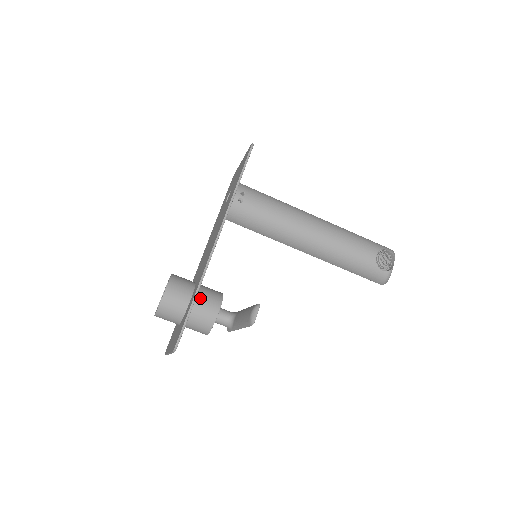
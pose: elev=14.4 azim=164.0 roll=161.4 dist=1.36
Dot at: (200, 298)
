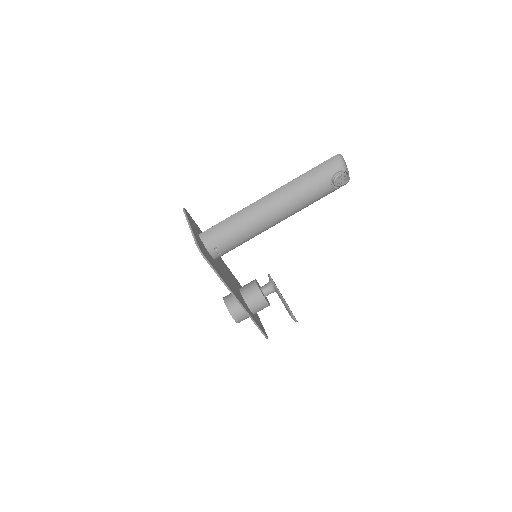
Dot at: (253, 308)
